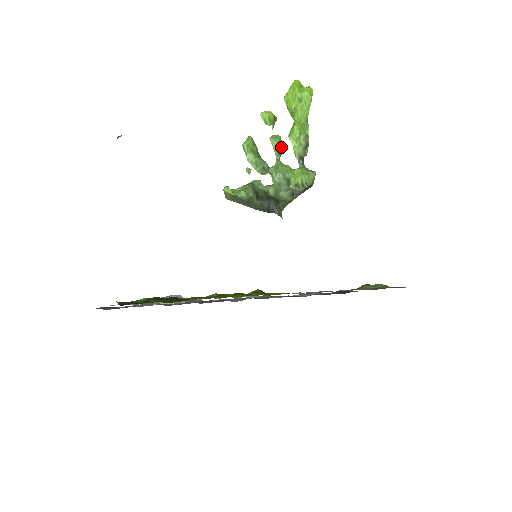
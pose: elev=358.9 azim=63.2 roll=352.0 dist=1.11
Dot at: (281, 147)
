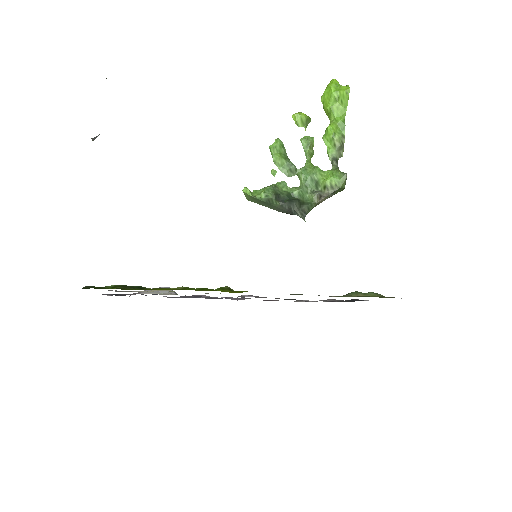
Dot at: occluded
